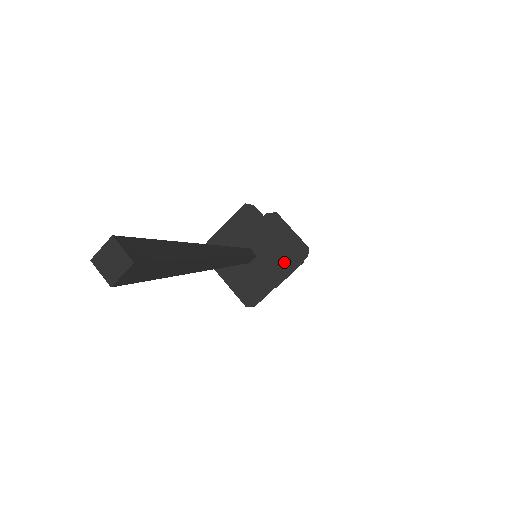
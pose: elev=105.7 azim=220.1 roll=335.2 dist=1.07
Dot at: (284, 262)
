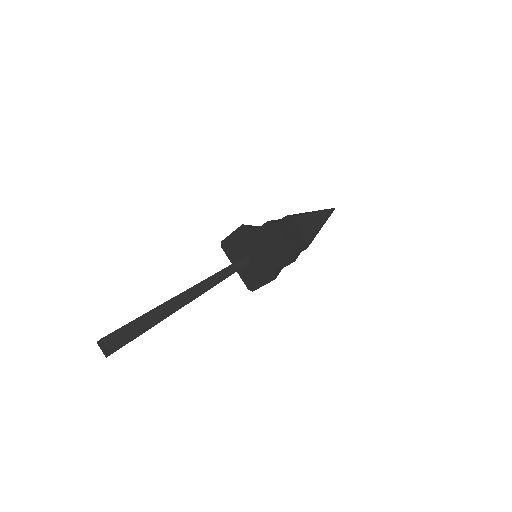
Dot at: (267, 273)
